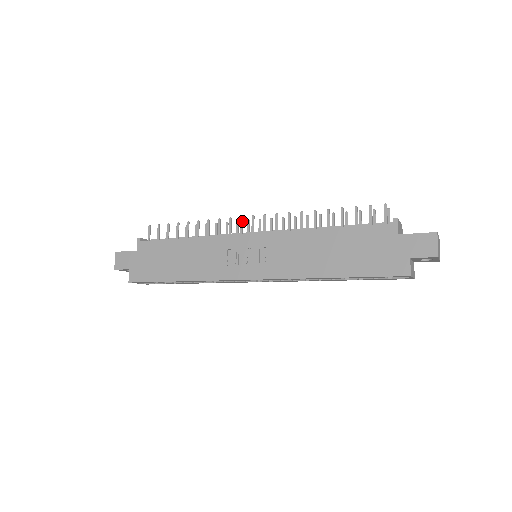
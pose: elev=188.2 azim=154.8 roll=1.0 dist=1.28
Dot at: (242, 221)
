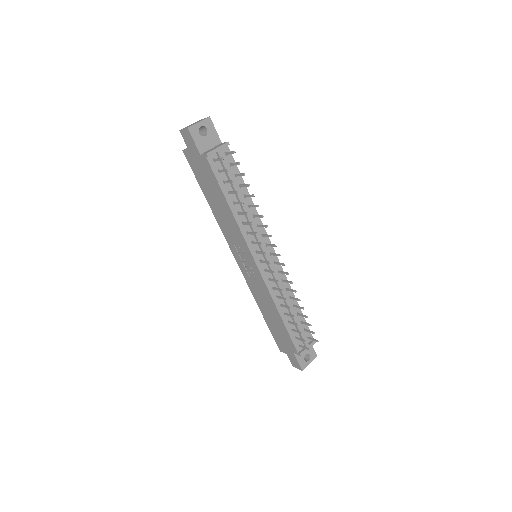
Dot at: occluded
